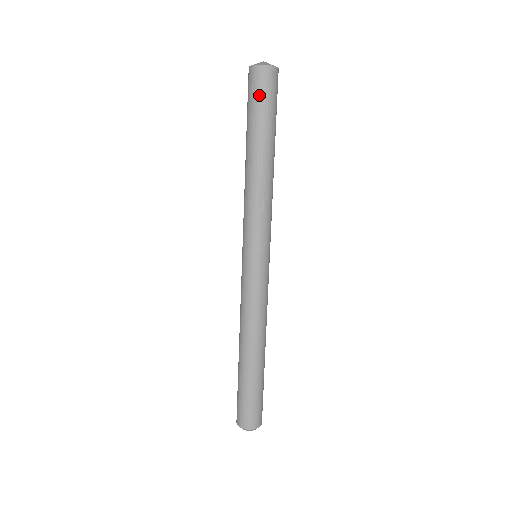
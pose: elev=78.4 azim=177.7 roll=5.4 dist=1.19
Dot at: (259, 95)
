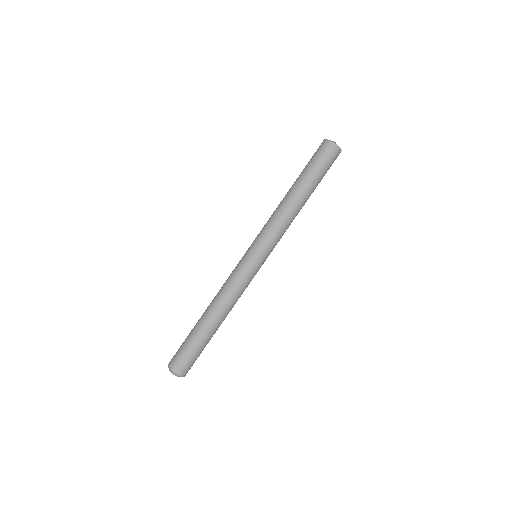
Dot at: (326, 162)
